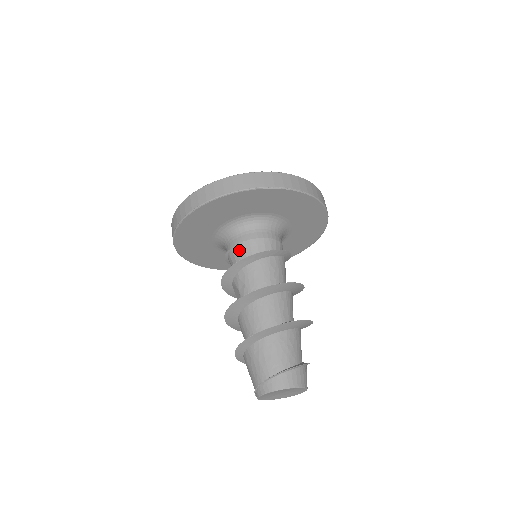
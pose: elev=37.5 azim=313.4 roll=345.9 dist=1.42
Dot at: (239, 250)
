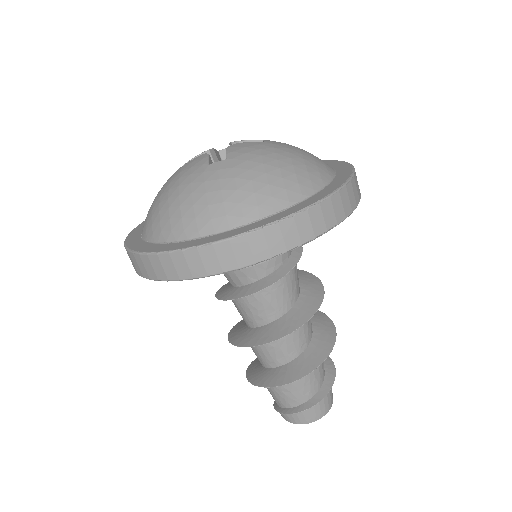
Dot at: occluded
